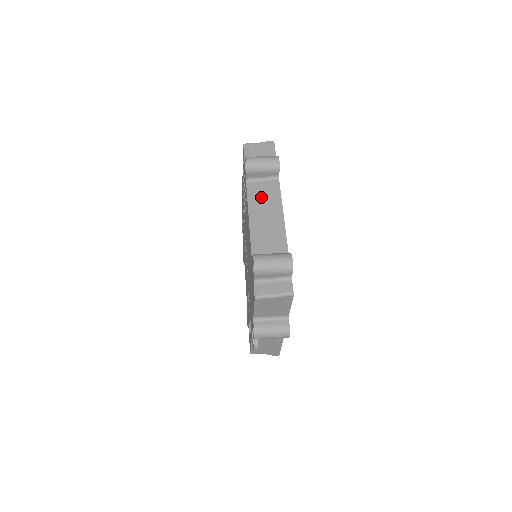
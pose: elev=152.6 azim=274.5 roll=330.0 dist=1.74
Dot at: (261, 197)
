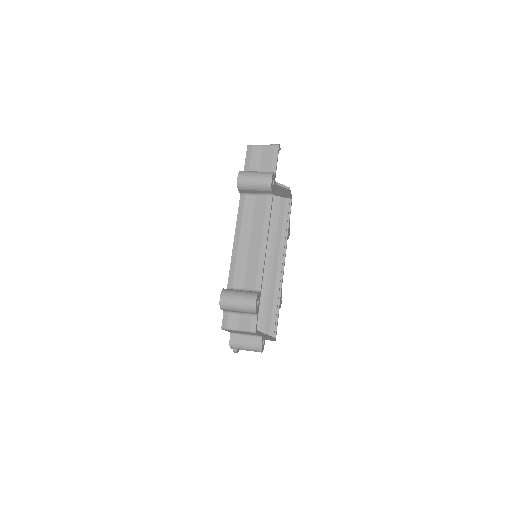
Dot at: (250, 217)
